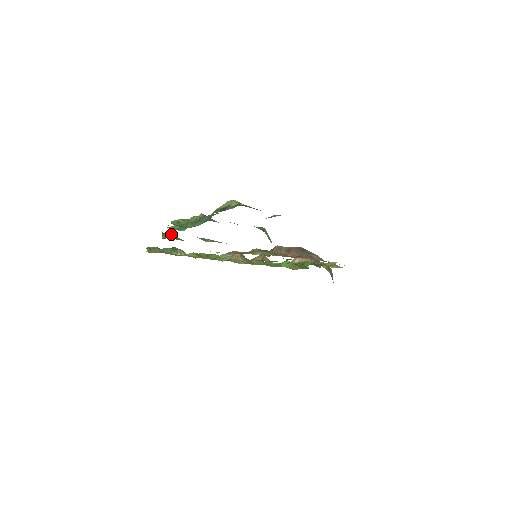
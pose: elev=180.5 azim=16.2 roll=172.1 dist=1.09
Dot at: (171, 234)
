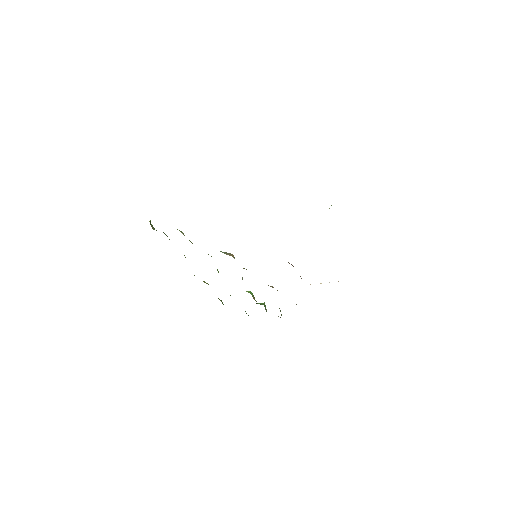
Dot at: occluded
